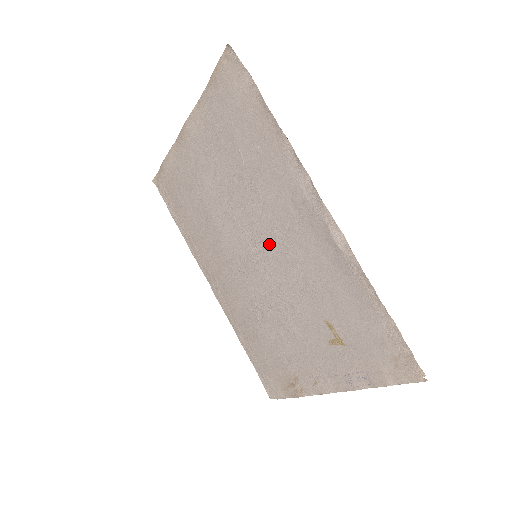
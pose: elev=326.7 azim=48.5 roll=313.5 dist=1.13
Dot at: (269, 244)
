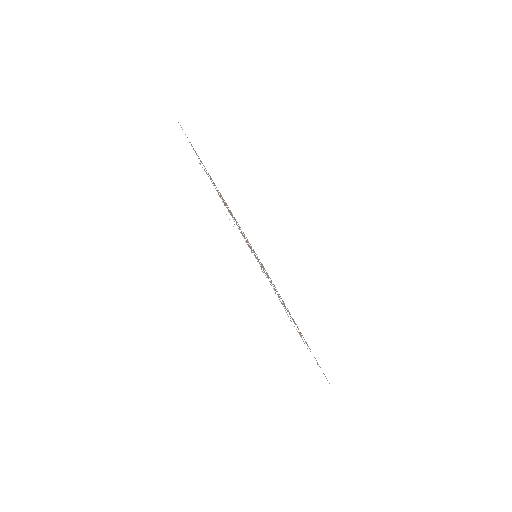
Dot at: (263, 269)
